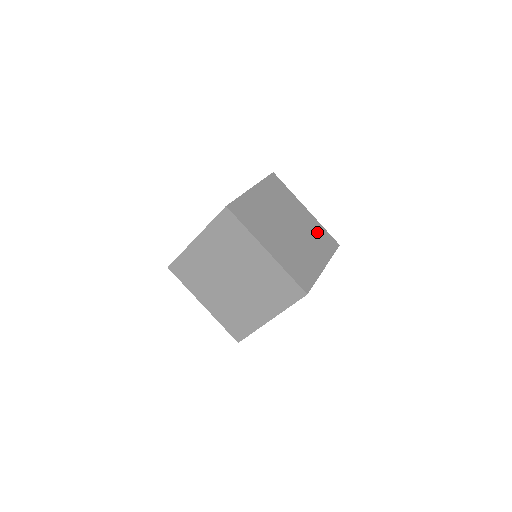
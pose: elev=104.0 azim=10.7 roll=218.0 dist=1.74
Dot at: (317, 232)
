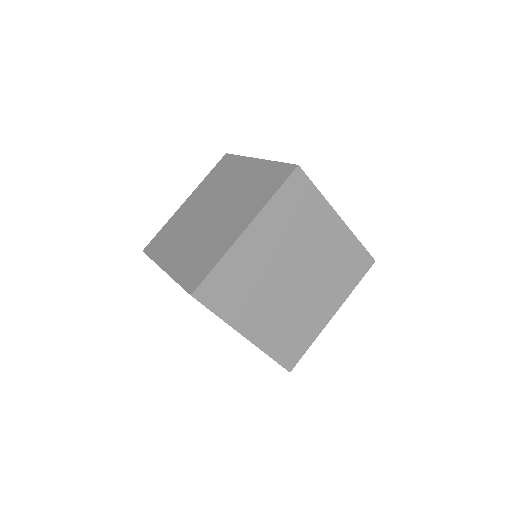
Dot at: (343, 257)
